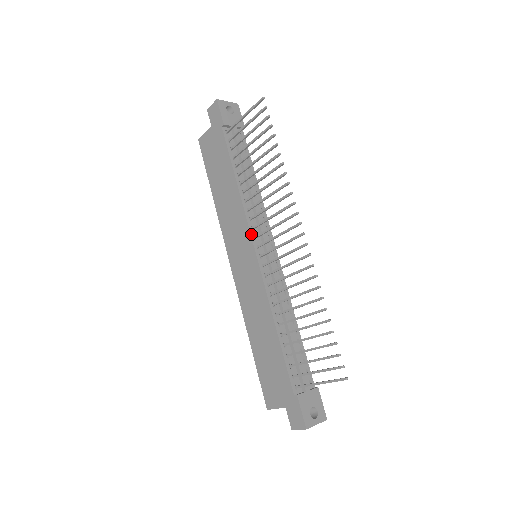
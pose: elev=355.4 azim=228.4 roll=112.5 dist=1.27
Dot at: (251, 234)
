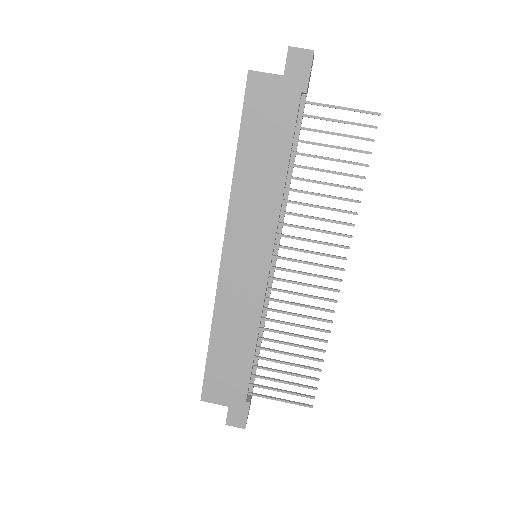
Dot at: occluded
